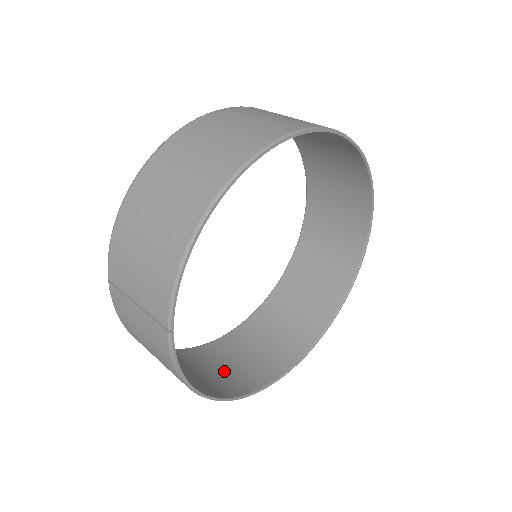
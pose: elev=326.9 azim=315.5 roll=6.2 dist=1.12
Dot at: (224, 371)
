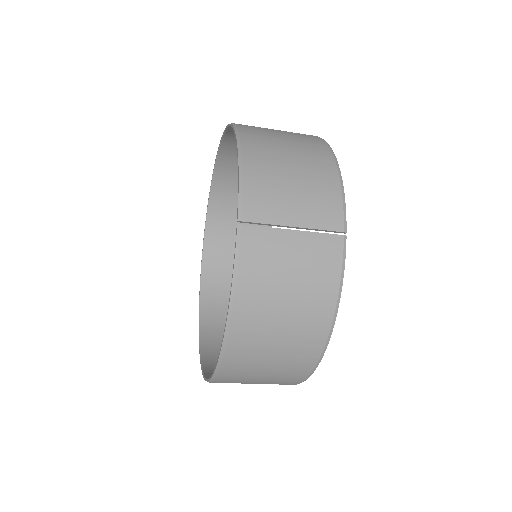
Dot at: occluded
